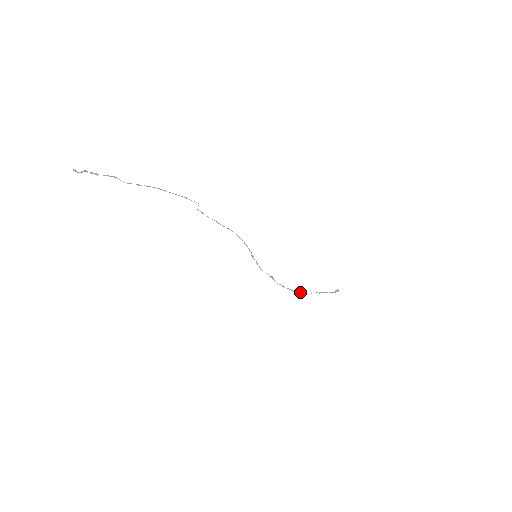
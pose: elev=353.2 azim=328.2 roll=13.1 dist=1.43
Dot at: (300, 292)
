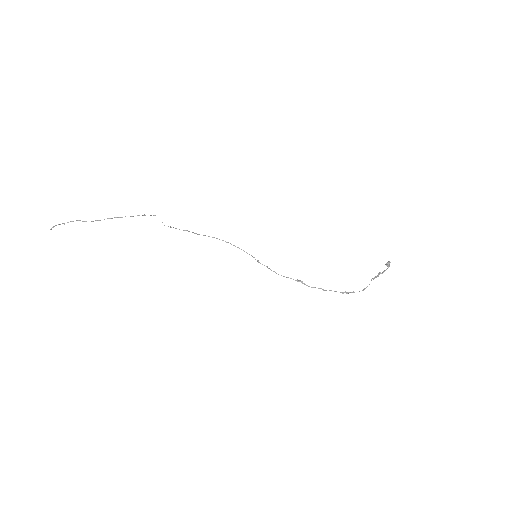
Dot at: (353, 291)
